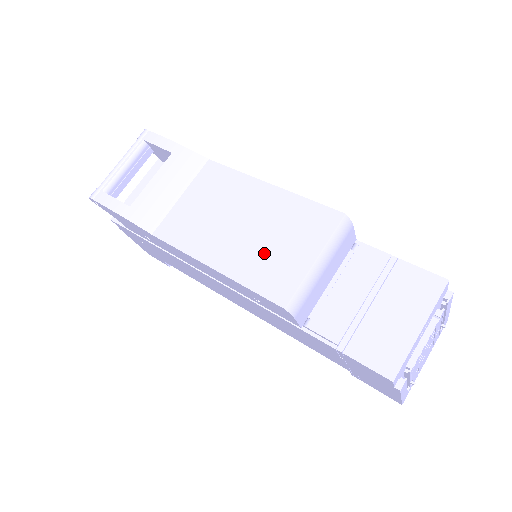
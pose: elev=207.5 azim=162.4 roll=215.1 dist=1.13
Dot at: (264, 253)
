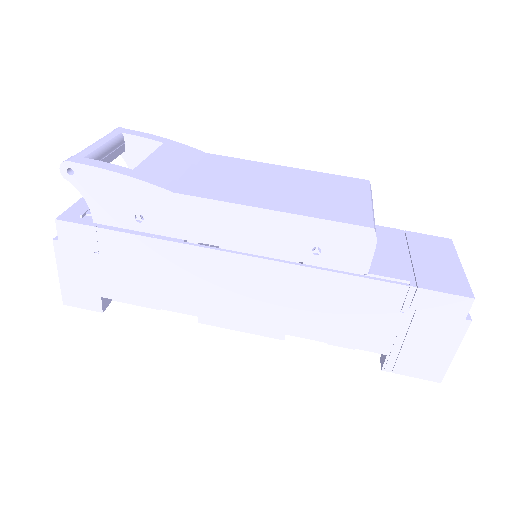
Dot at: (320, 200)
